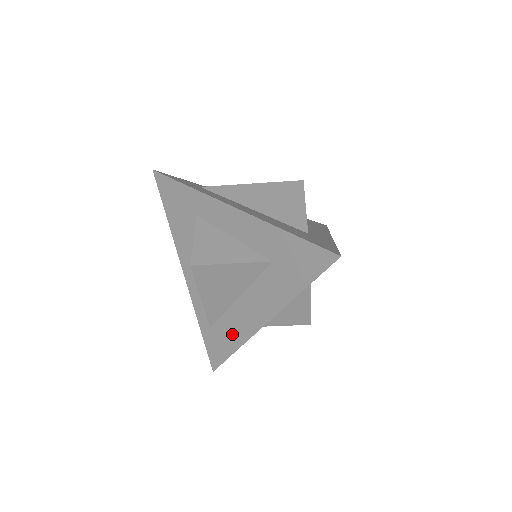
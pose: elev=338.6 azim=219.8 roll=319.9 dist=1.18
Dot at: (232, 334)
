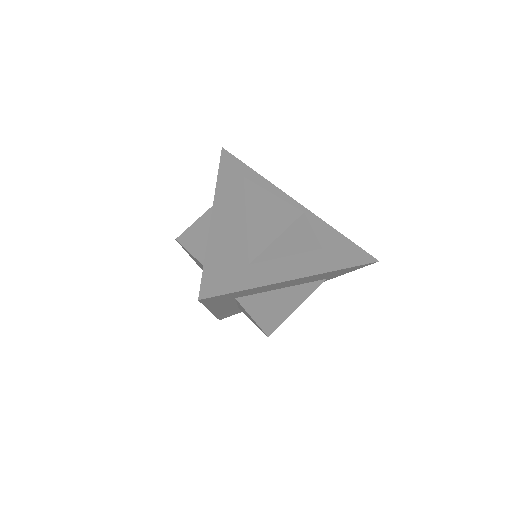
Dot at: occluded
